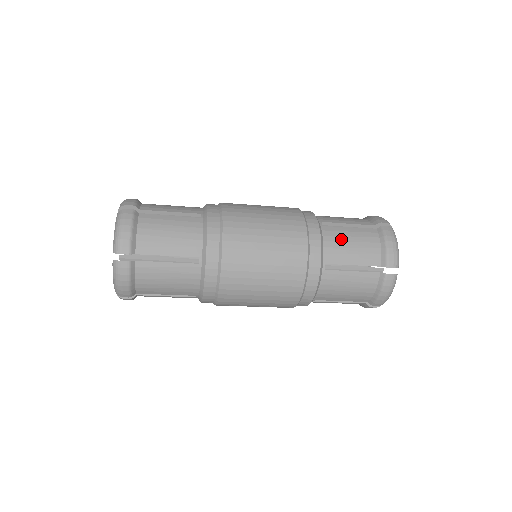
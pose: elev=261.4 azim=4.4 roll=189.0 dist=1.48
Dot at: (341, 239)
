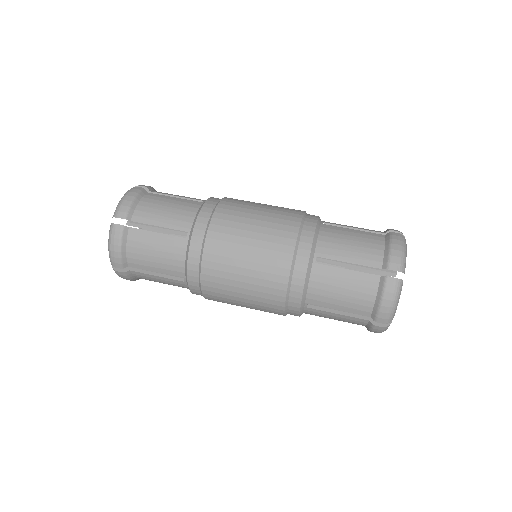
Dot at: (339, 236)
